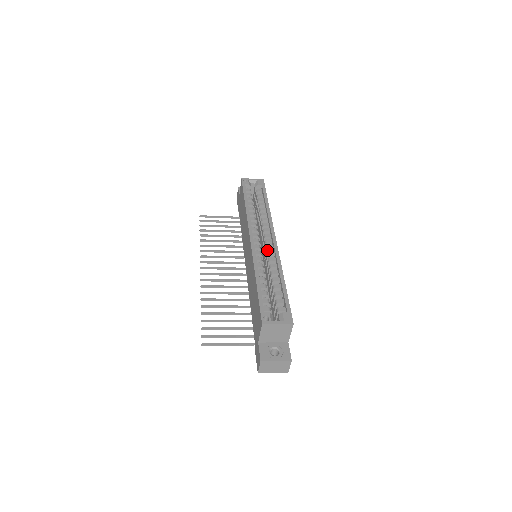
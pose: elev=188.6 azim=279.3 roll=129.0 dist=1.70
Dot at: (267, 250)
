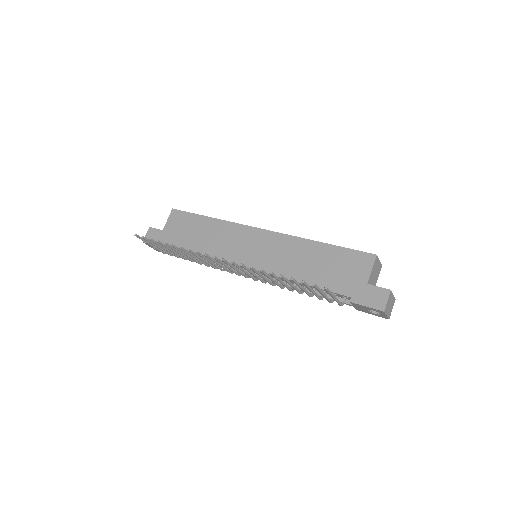
Dot at: occluded
